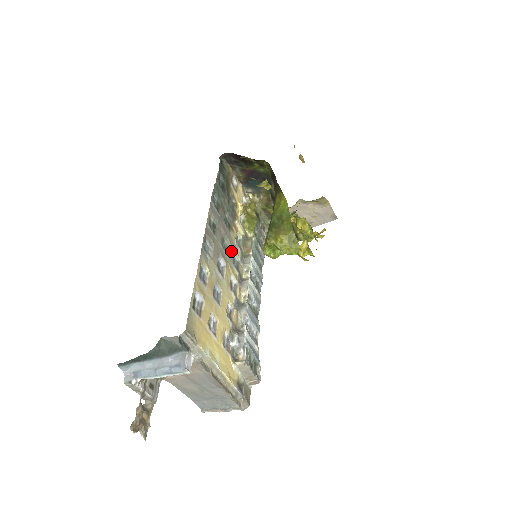
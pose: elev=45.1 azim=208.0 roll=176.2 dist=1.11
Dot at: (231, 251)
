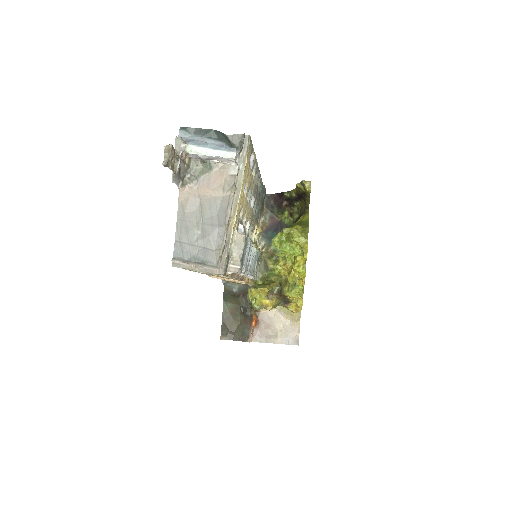
Dot at: (252, 219)
